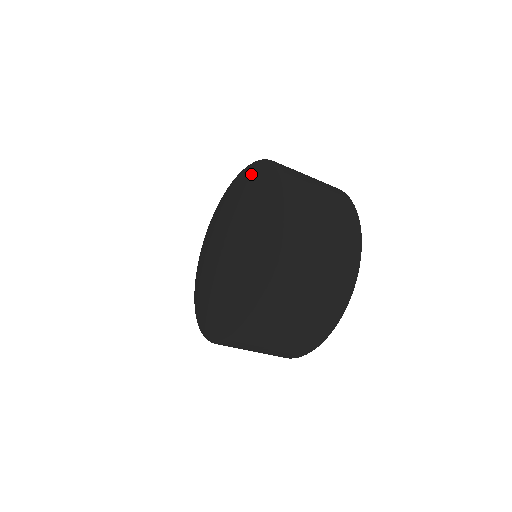
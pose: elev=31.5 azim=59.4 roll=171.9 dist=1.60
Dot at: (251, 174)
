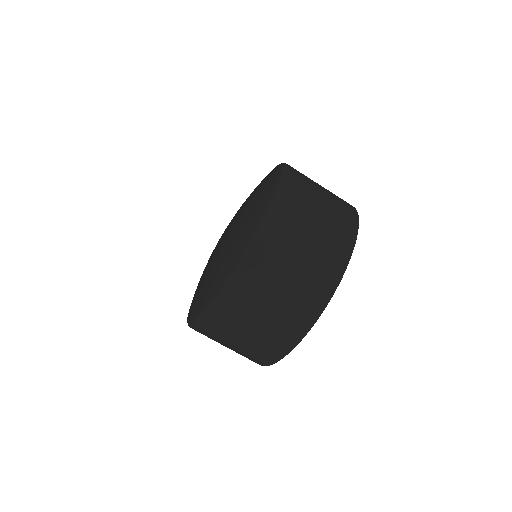
Dot at: occluded
